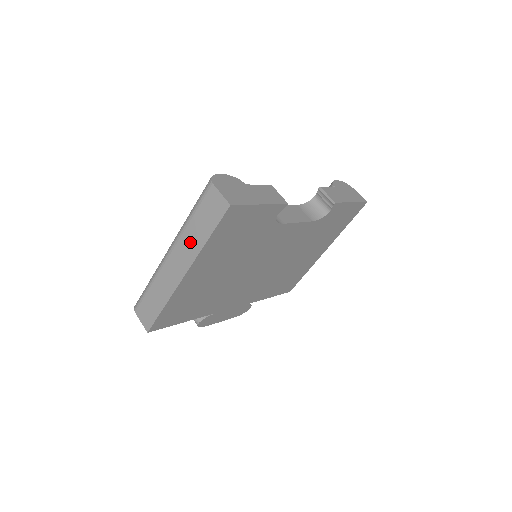
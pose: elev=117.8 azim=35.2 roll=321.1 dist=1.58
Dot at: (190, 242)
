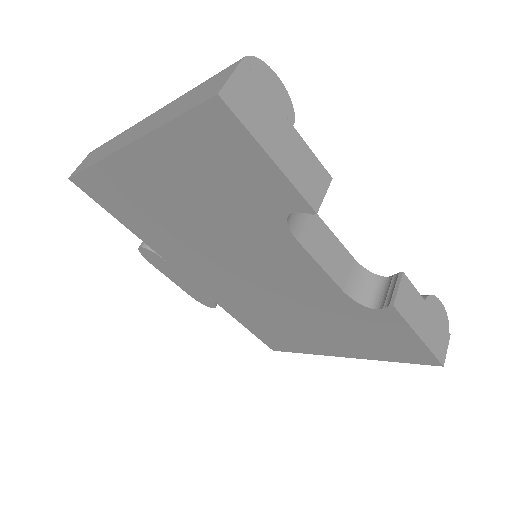
Dot at: (164, 114)
